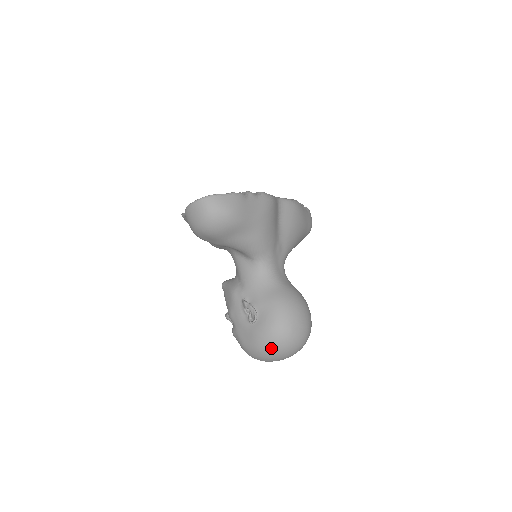
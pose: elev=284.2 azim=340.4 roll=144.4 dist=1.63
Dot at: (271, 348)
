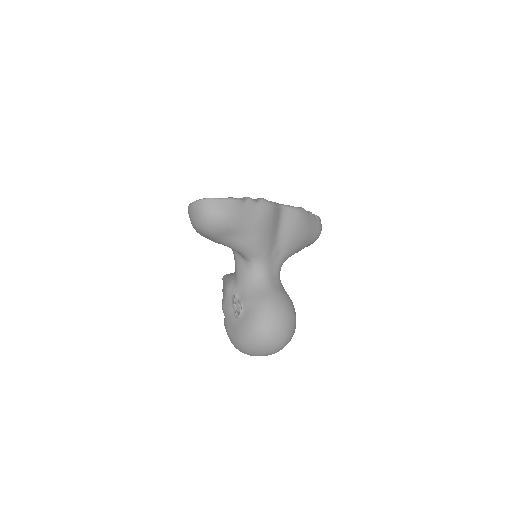
Dot at: (250, 344)
